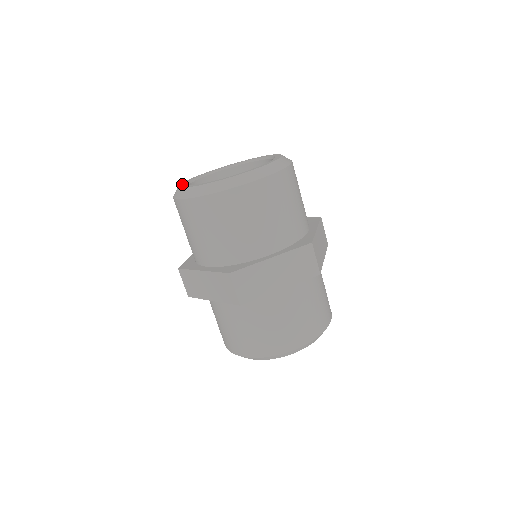
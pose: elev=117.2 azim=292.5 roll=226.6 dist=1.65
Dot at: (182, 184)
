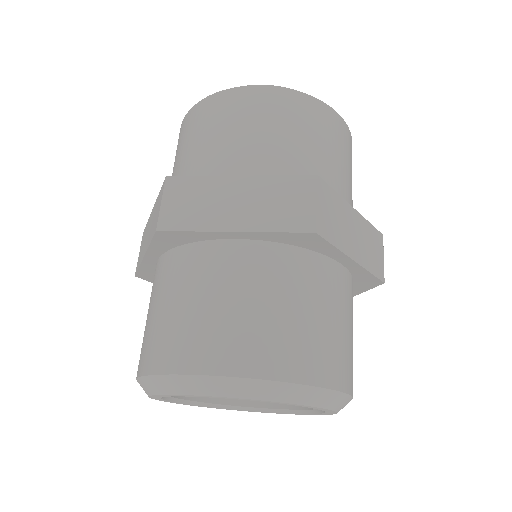
Dot at: occluded
